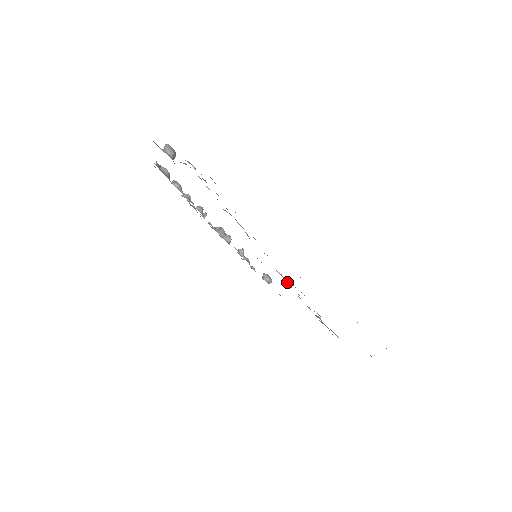
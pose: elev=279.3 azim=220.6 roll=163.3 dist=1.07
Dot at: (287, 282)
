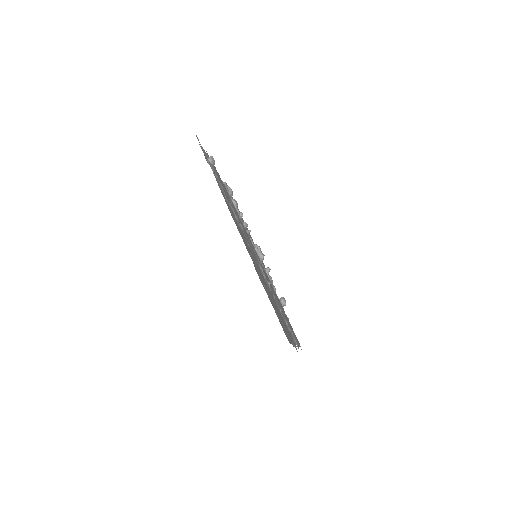
Dot at: (269, 281)
